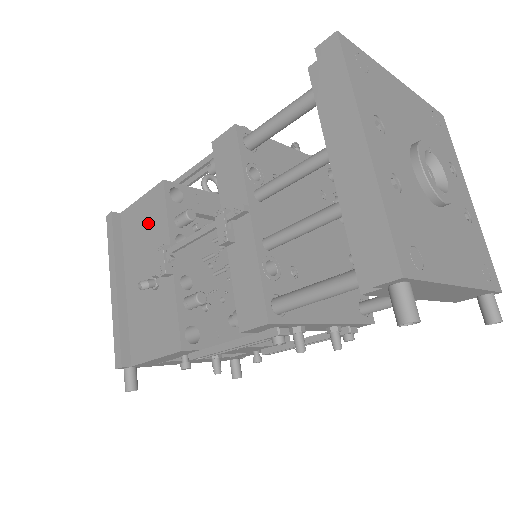
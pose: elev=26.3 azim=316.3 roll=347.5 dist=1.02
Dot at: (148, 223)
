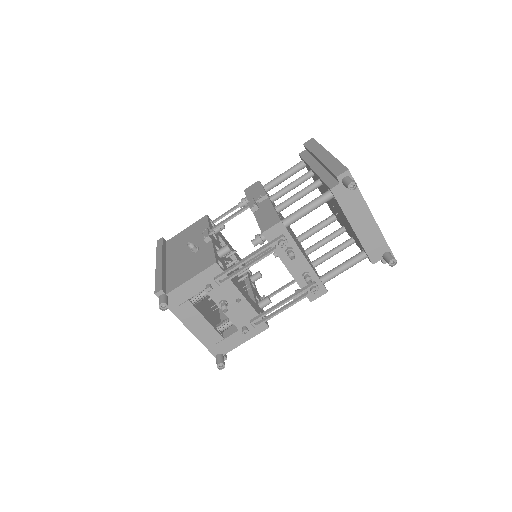
Dot at: (192, 233)
